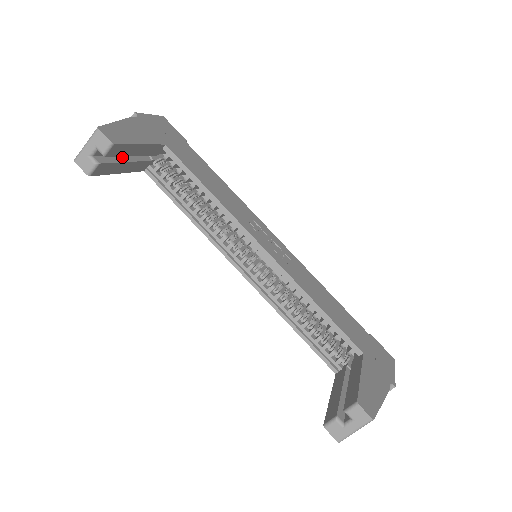
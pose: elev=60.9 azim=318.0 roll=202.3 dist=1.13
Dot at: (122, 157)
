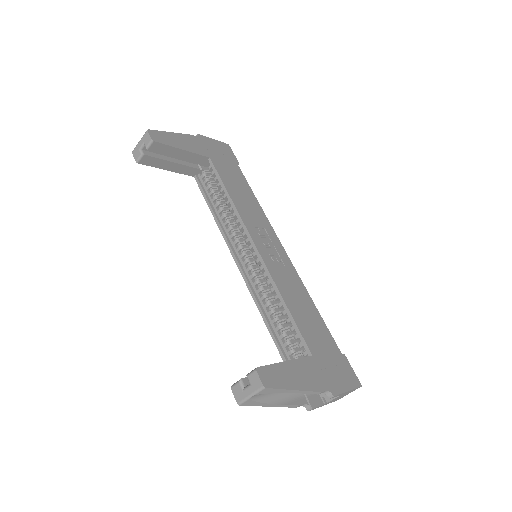
Dot at: (170, 158)
